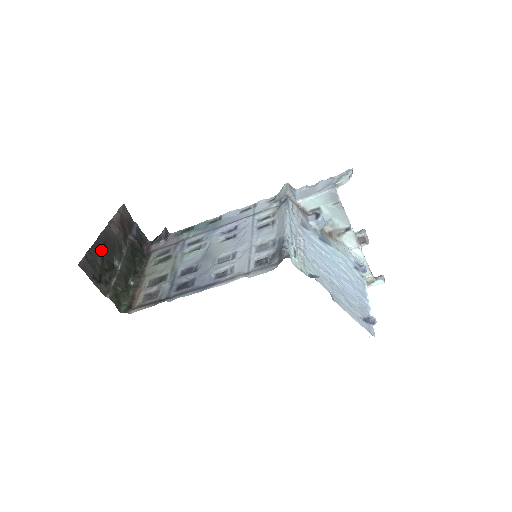
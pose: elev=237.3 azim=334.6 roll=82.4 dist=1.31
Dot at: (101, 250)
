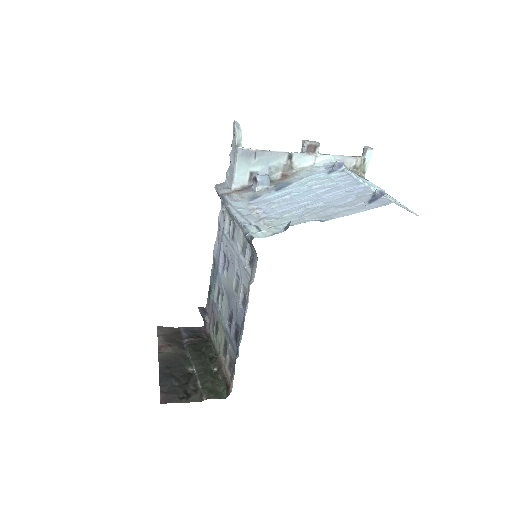
Dot at: (170, 375)
